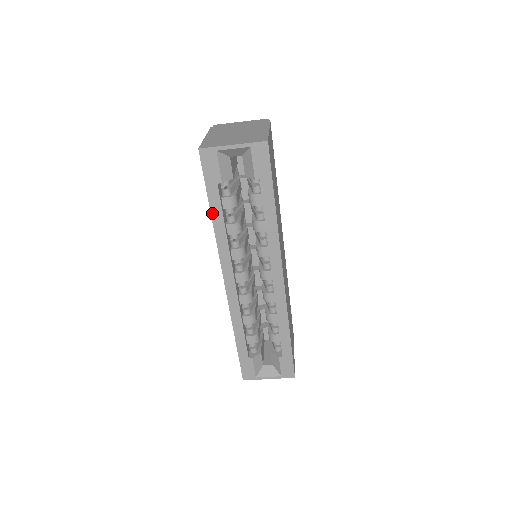
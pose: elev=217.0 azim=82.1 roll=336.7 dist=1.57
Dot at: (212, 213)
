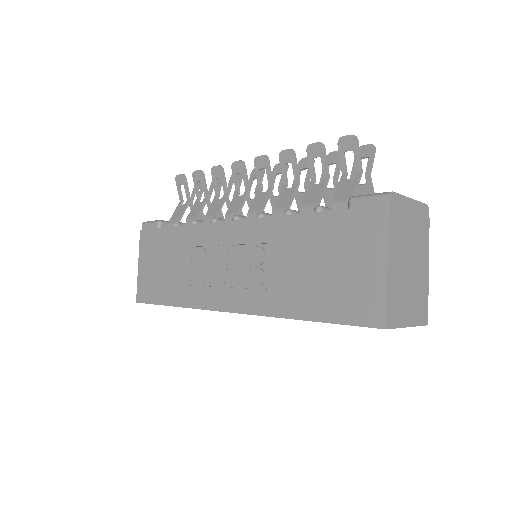
Dot at: (305, 320)
